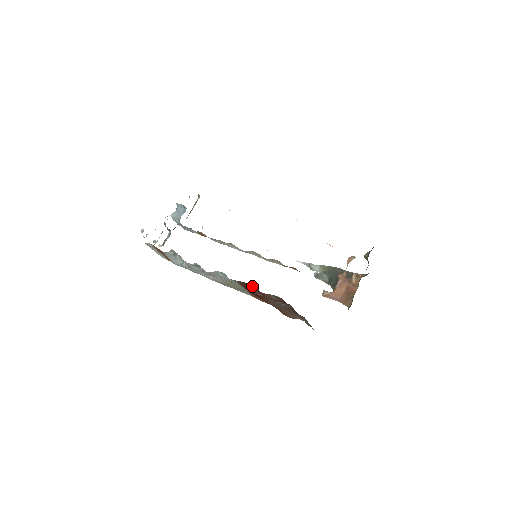
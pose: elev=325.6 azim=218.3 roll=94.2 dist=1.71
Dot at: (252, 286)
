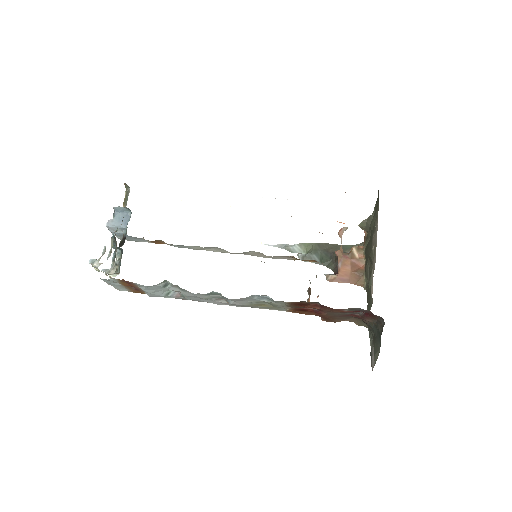
Dot at: (310, 303)
